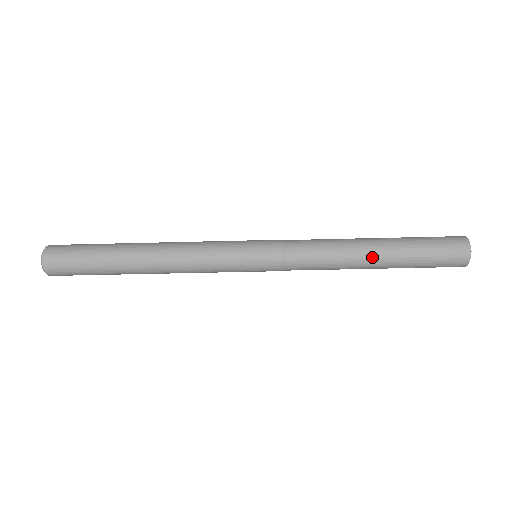
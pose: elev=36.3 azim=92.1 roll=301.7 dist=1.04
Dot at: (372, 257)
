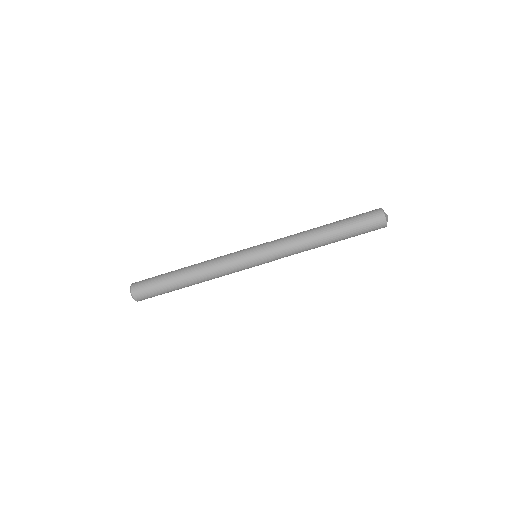
Dot at: (322, 228)
